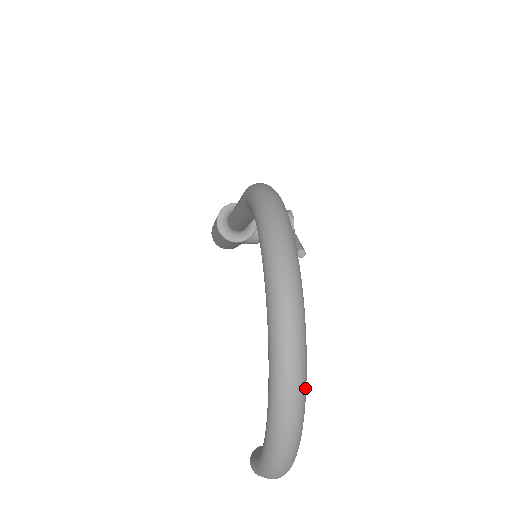
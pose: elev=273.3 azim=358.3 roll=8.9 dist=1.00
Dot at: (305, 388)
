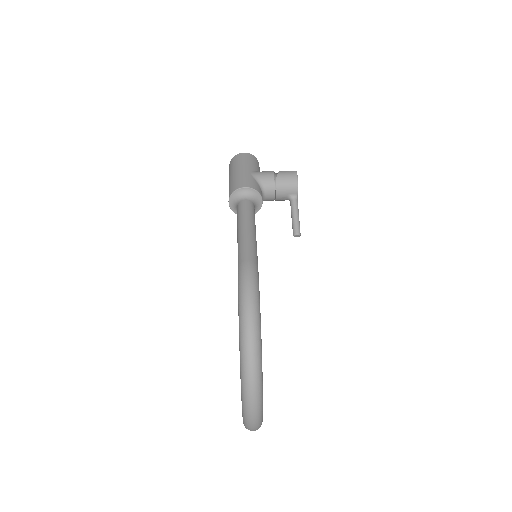
Dot at: (261, 422)
